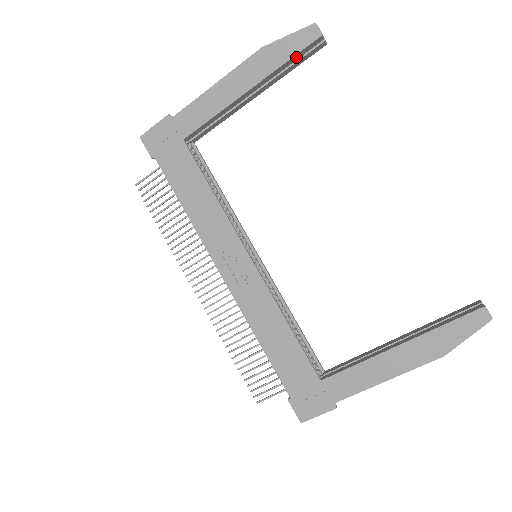
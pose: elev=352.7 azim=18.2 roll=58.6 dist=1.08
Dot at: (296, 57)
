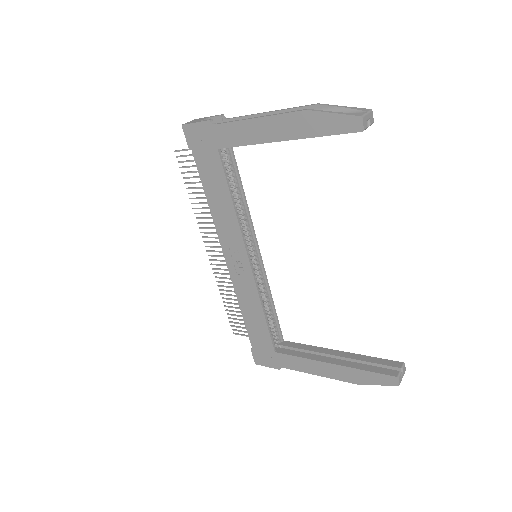
Dot at: (335, 133)
